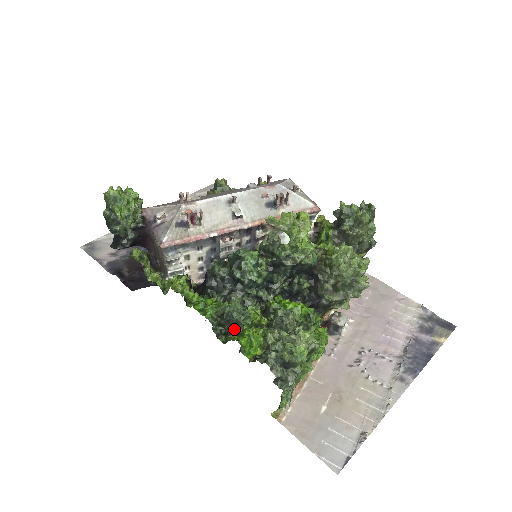
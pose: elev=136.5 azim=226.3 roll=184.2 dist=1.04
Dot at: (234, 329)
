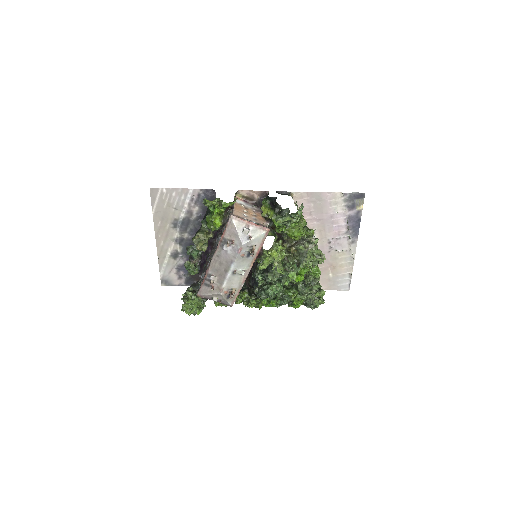
Dot at: occluded
